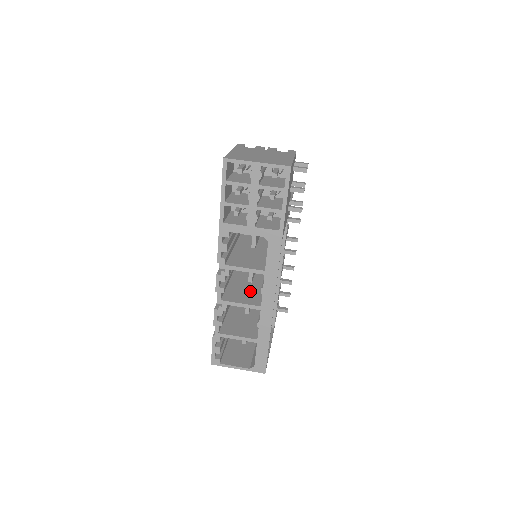
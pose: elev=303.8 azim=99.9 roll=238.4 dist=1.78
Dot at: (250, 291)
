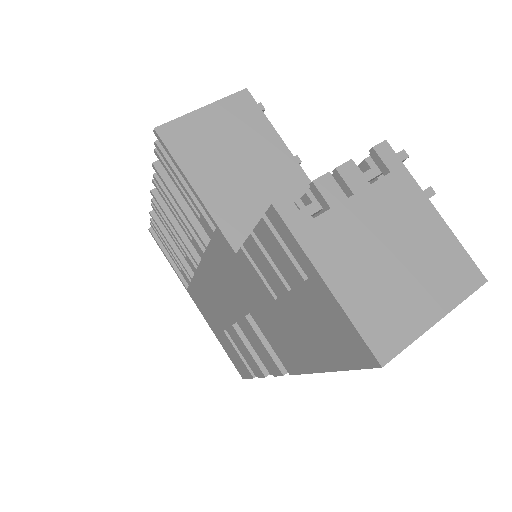
Dot at: occluded
